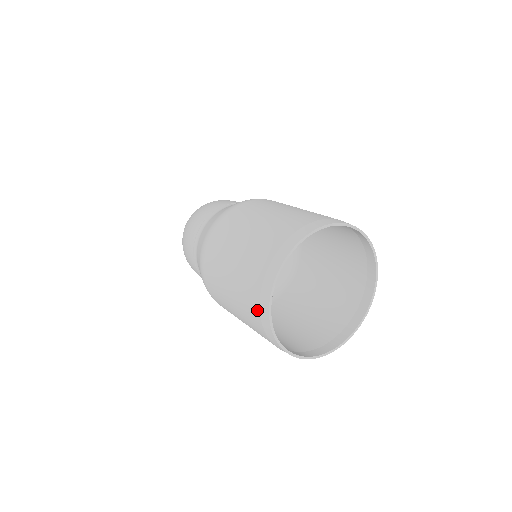
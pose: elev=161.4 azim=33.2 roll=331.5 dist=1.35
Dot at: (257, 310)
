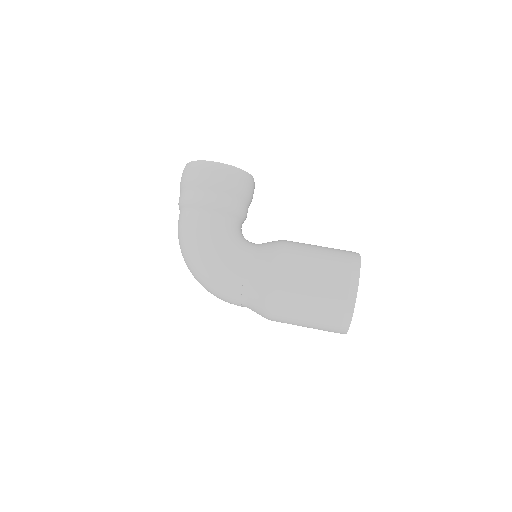
Dot at: occluded
